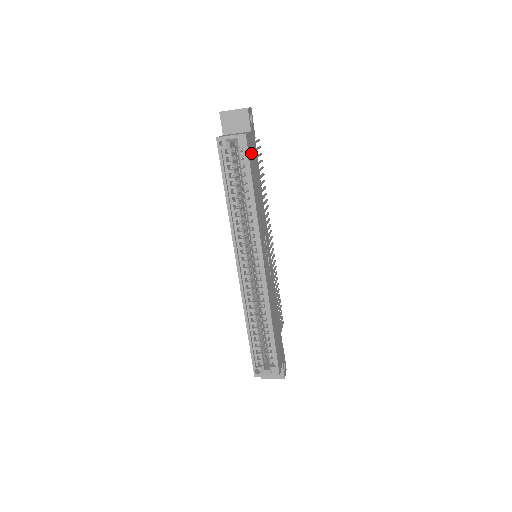
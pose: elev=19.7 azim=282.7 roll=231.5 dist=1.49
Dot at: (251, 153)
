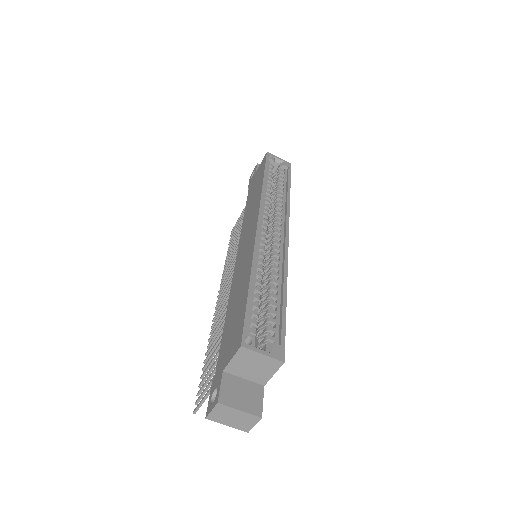
Dot at: occluded
